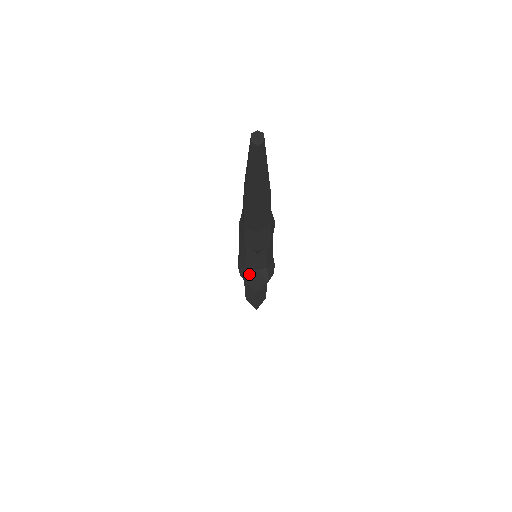
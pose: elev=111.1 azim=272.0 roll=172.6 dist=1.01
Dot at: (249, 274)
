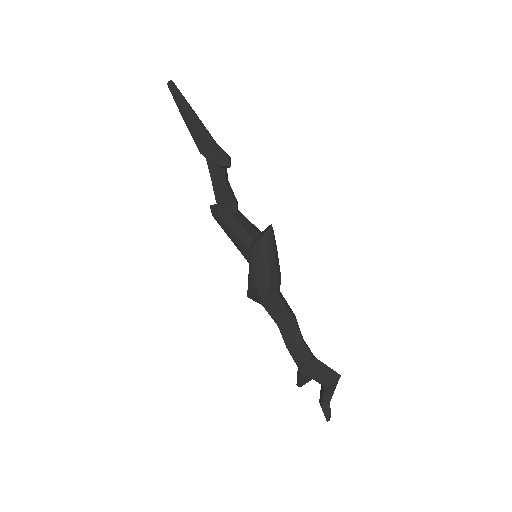
Dot at: (259, 236)
